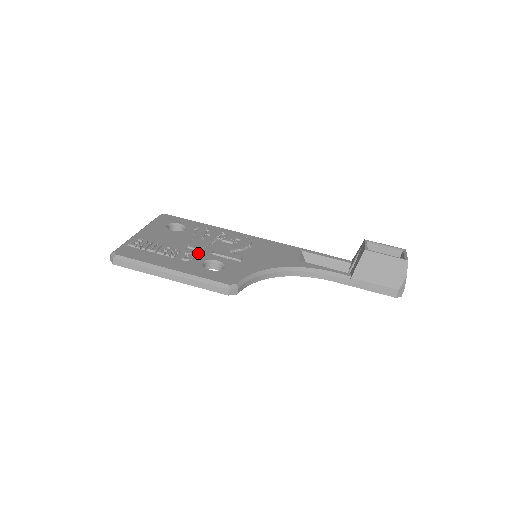
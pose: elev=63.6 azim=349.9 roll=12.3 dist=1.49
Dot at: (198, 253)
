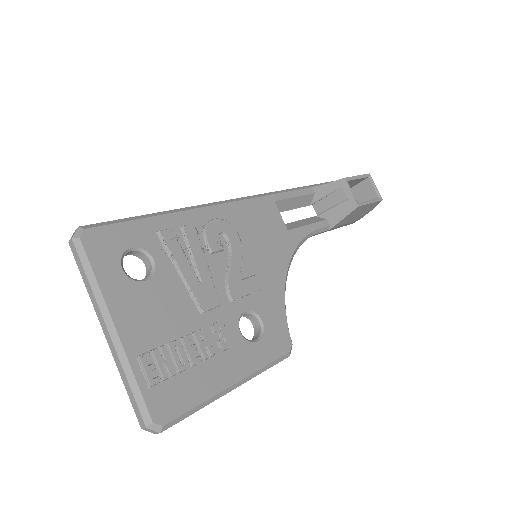
Dot at: (220, 315)
